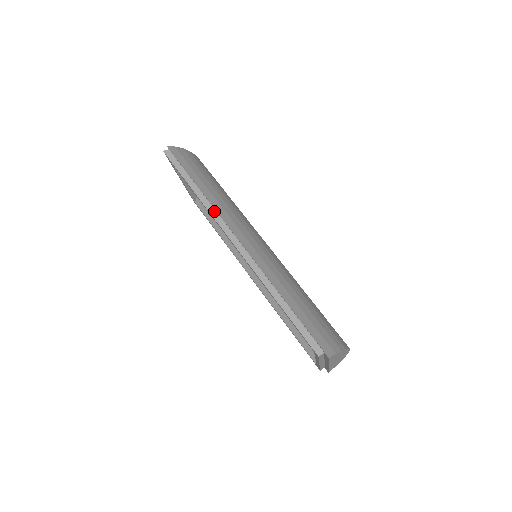
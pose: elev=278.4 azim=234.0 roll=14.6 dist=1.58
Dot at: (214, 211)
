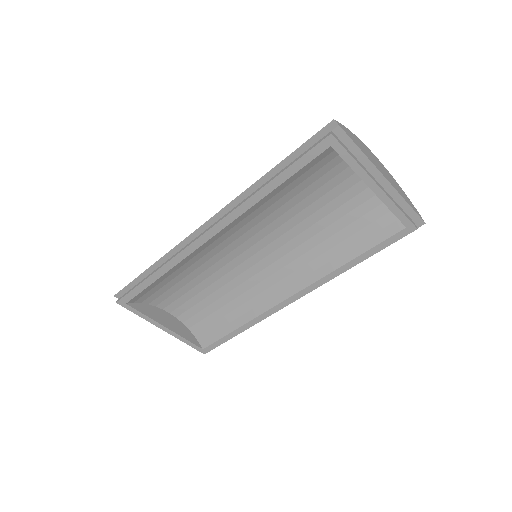
Dot at: (178, 253)
